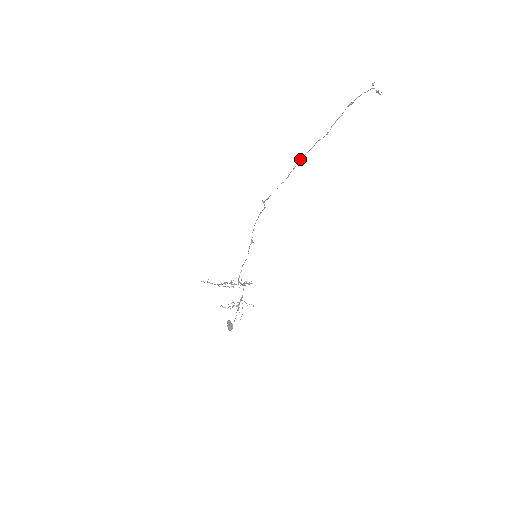
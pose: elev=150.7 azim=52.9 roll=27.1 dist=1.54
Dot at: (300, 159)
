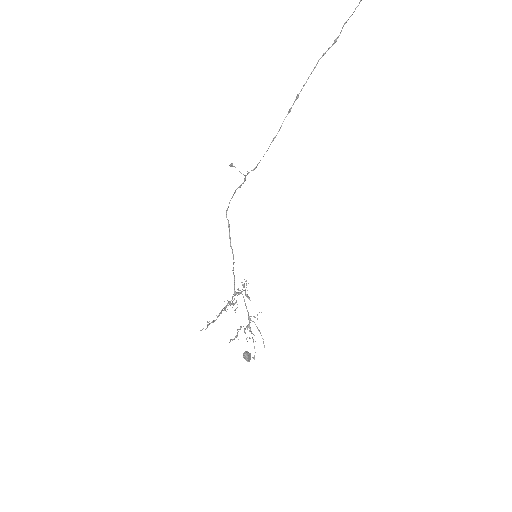
Dot at: (297, 95)
